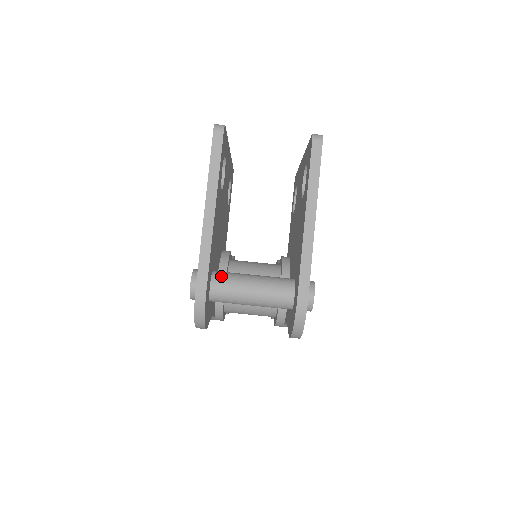
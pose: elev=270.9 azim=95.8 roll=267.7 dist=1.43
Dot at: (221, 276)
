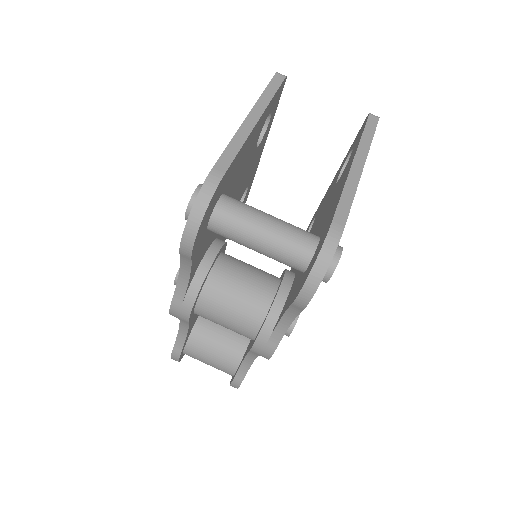
Dot at: occluded
